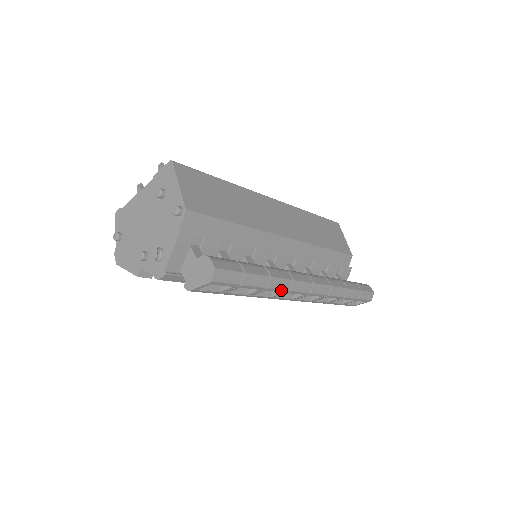
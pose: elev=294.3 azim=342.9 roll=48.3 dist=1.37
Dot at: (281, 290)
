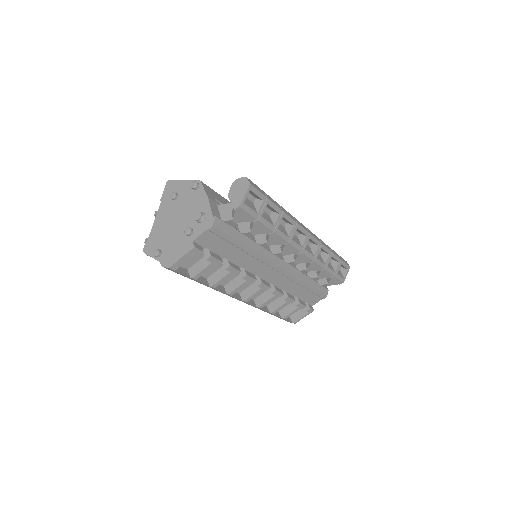
Dot at: (291, 219)
